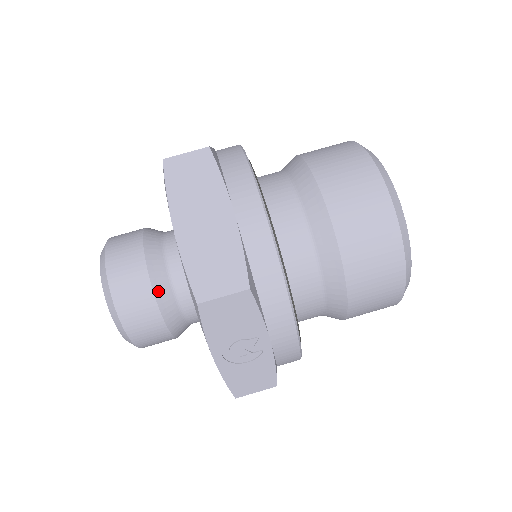
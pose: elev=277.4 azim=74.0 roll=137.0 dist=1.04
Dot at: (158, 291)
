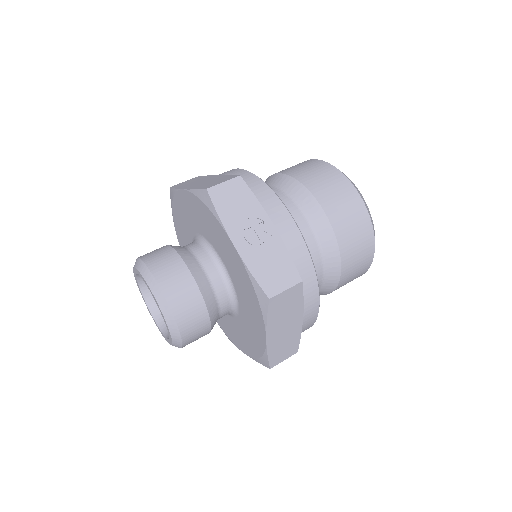
Dot at: (181, 254)
